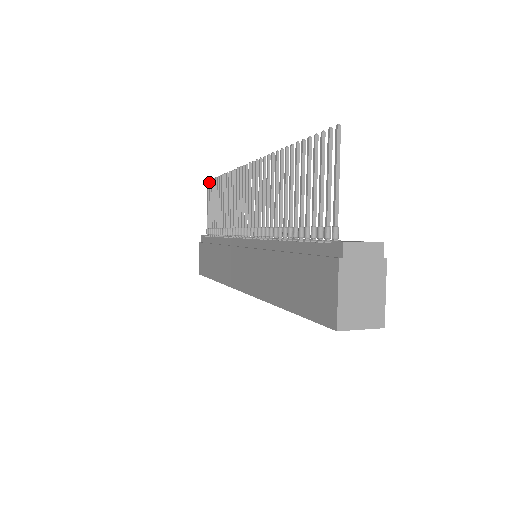
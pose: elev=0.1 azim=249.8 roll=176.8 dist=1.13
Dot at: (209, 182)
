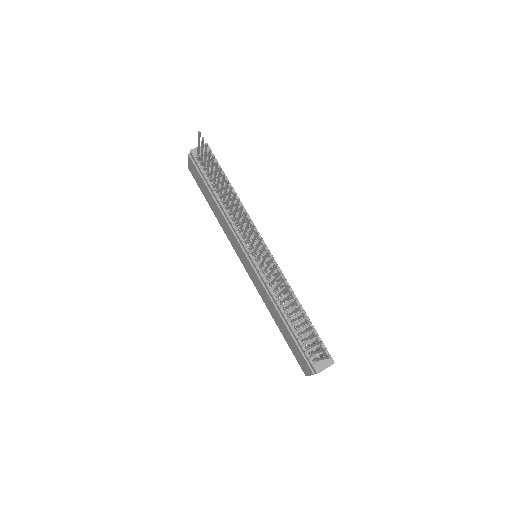
Dot at: (202, 139)
